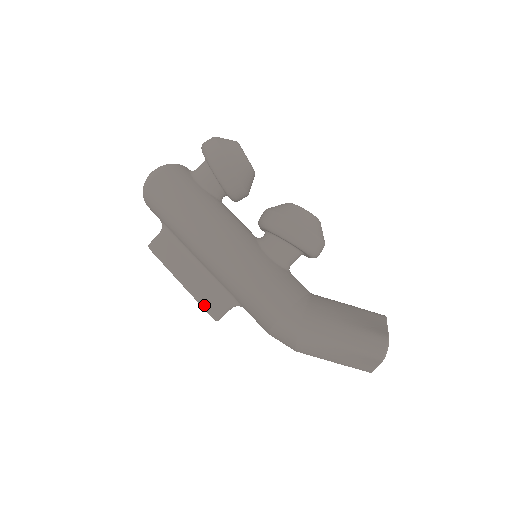
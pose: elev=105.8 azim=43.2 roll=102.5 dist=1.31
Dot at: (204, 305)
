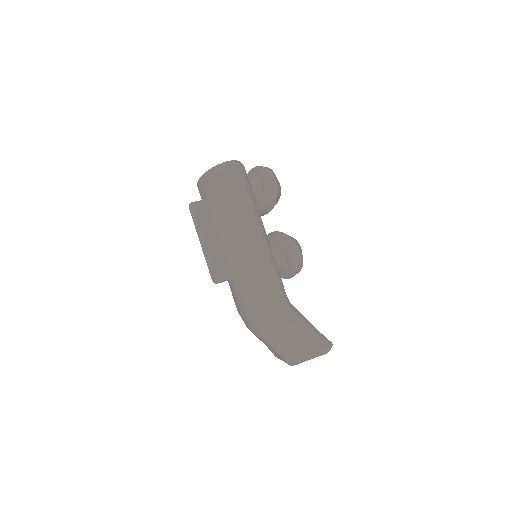
Dot at: (214, 267)
